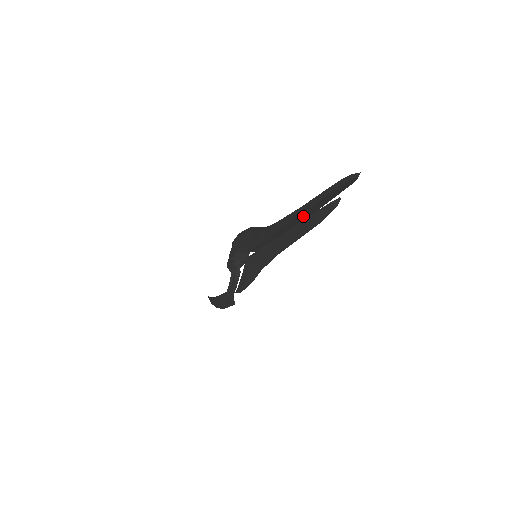
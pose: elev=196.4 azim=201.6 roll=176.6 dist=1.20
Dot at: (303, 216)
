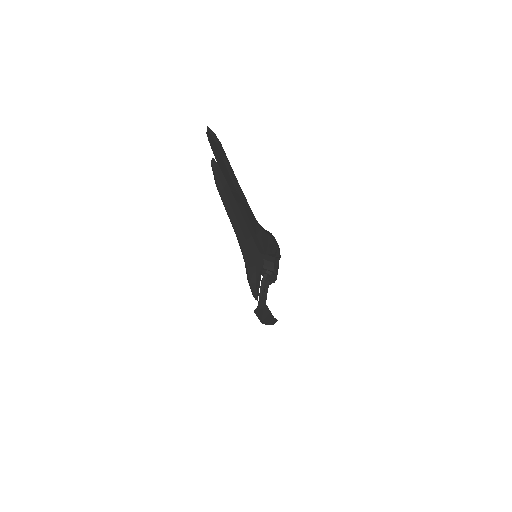
Dot at: (233, 194)
